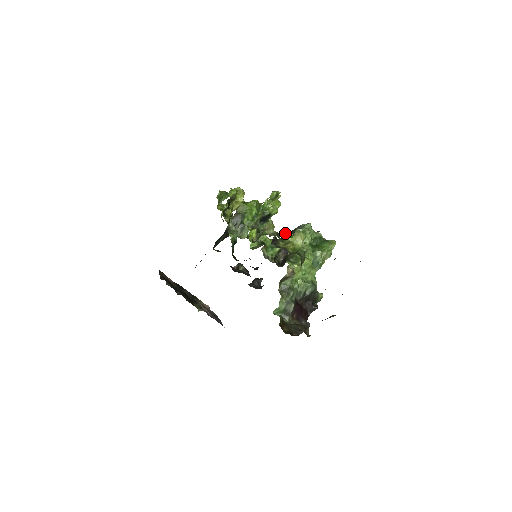
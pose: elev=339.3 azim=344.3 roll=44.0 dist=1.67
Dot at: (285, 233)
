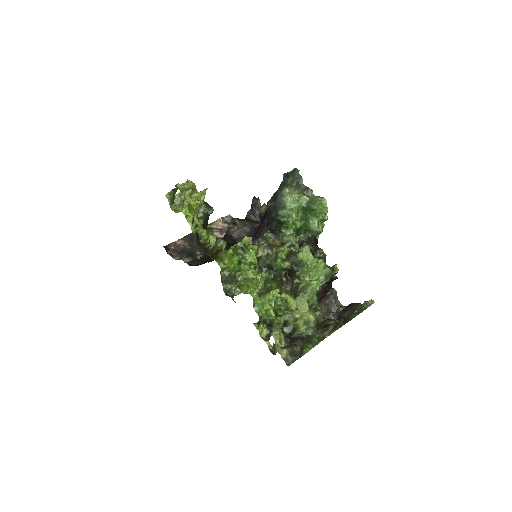
Dot at: (270, 225)
